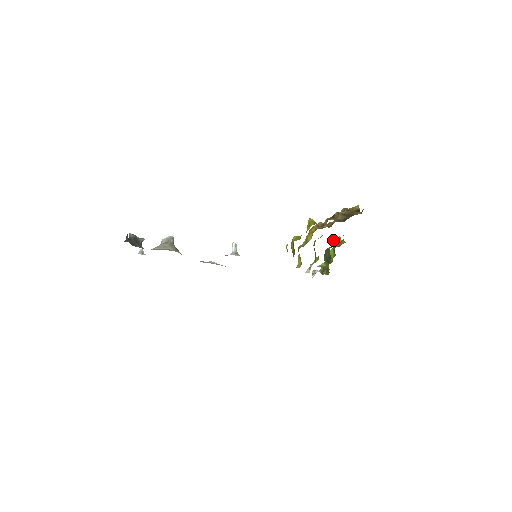
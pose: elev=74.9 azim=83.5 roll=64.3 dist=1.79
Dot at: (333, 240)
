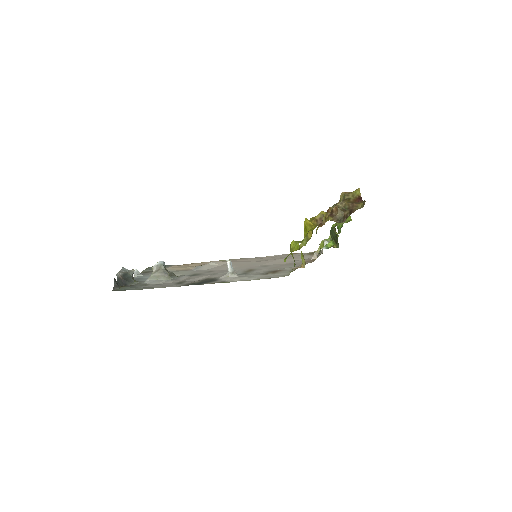
Dot at: occluded
